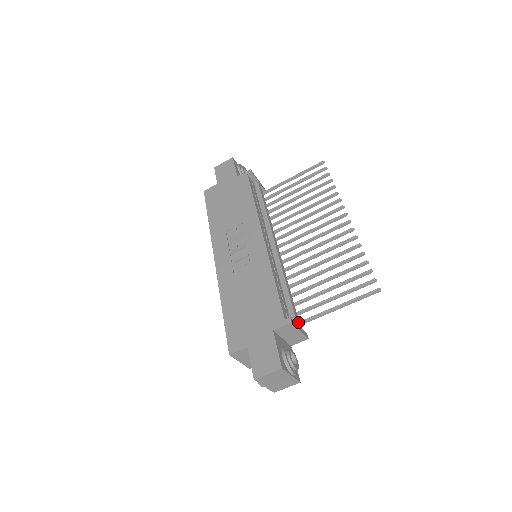
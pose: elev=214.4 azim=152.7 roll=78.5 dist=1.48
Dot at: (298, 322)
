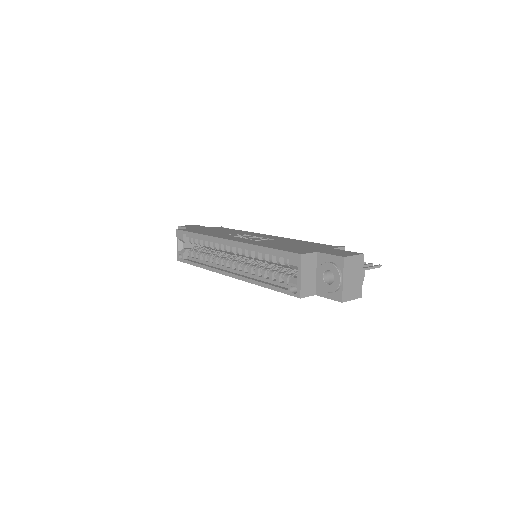
Dot at: occluded
